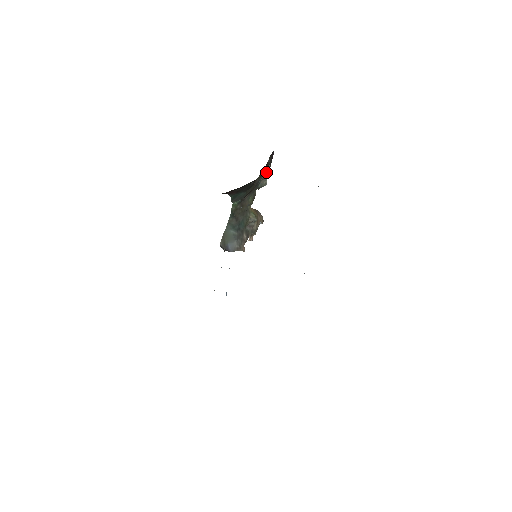
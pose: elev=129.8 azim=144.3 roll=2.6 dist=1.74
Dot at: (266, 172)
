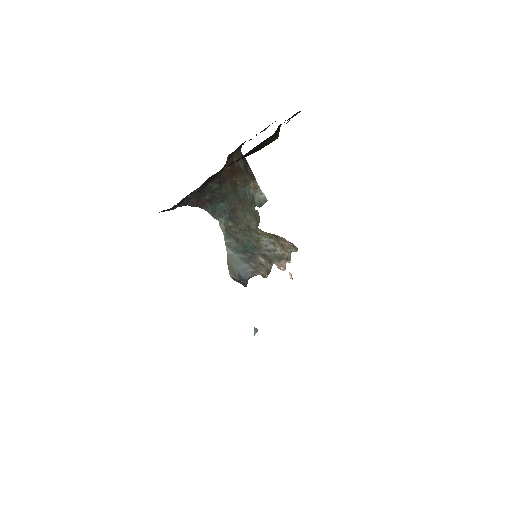
Dot at: (252, 182)
